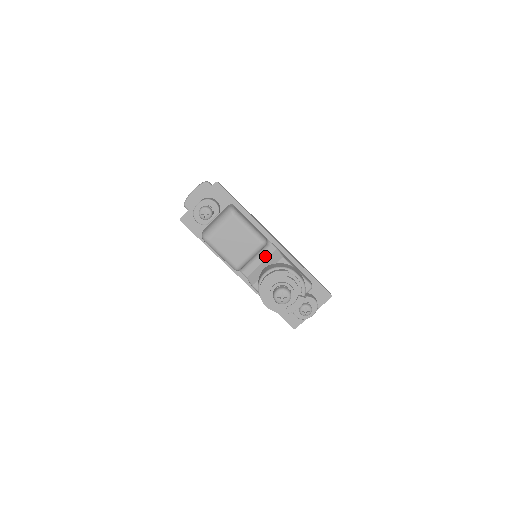
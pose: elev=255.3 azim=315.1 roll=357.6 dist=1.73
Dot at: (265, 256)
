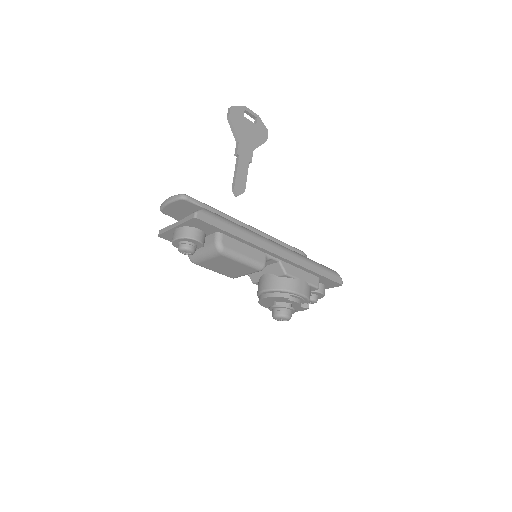
Dot at: (266, 264)
